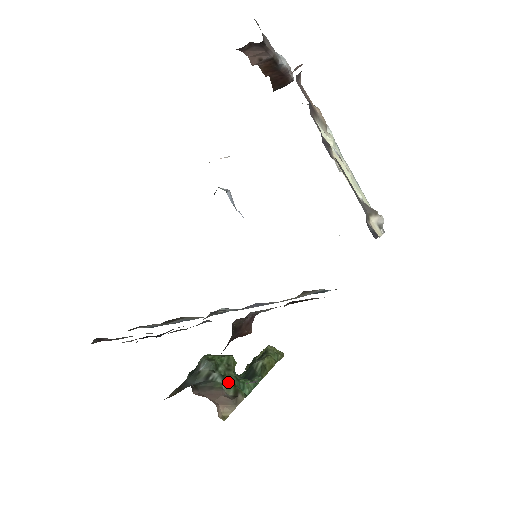
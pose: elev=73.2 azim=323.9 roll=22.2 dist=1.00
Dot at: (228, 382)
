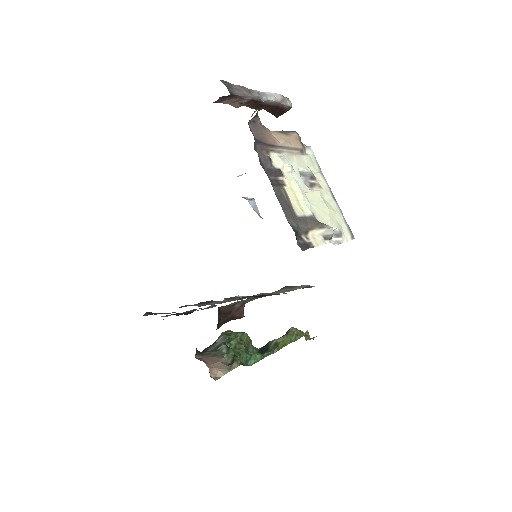
Dot at: (230, 353)
